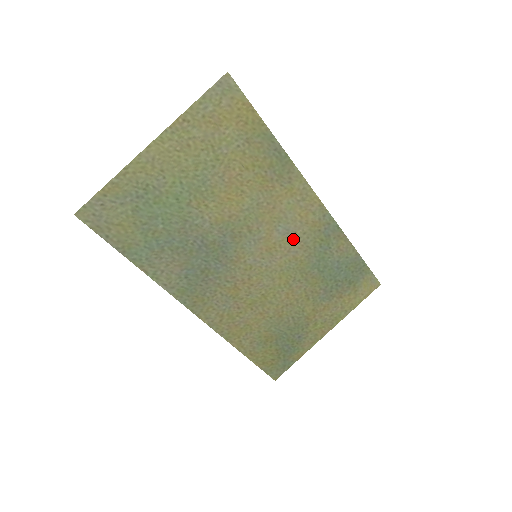
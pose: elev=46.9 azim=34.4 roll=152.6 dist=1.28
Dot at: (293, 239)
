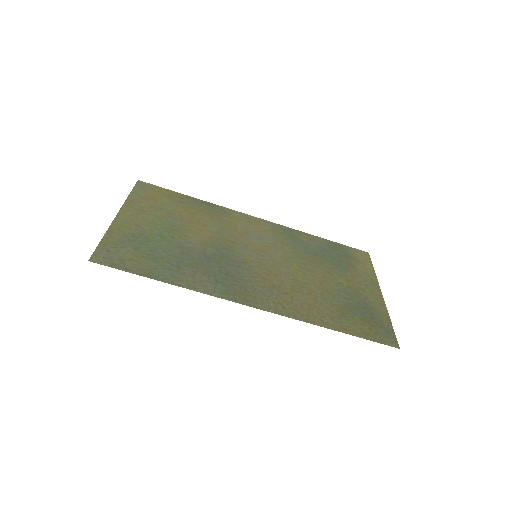
Dot at: (270, 241)
